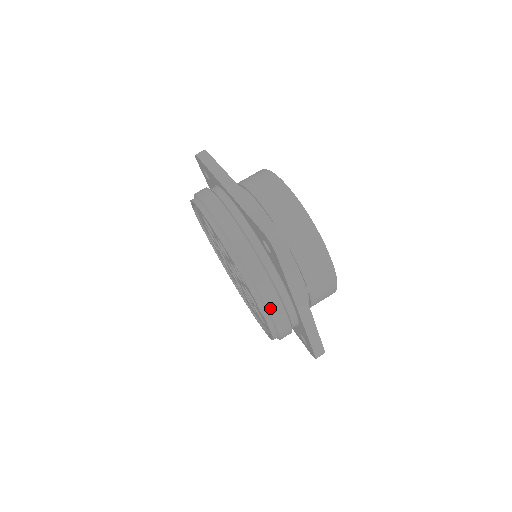
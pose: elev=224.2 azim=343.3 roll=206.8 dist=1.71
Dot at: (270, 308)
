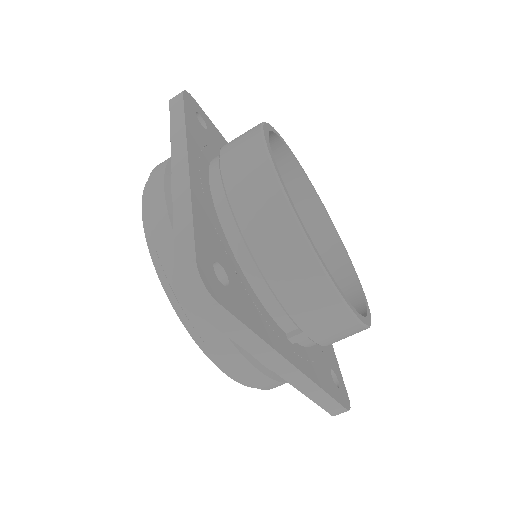
Dot at: (228, 366)
